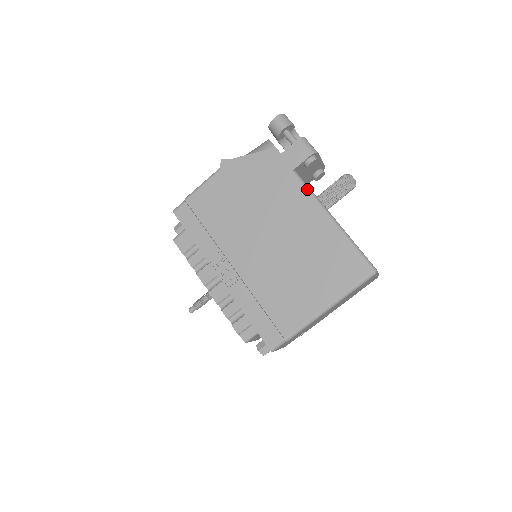
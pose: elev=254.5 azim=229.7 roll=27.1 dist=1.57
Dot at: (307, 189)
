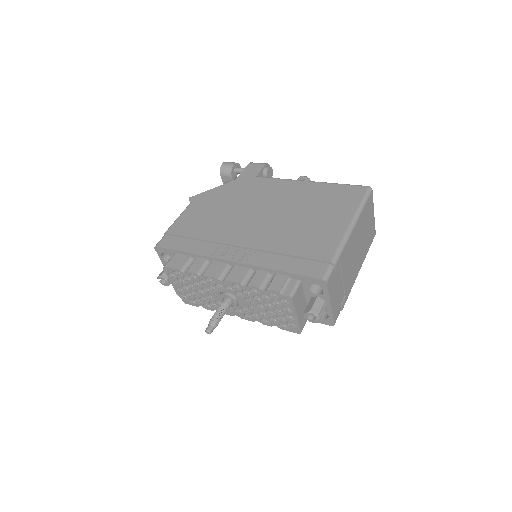
Dot at: (276, 178)
